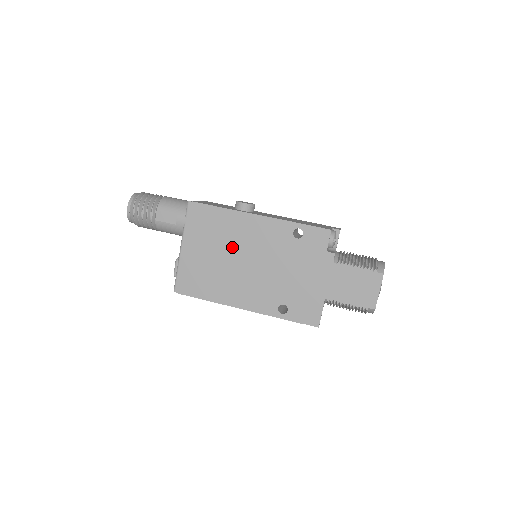
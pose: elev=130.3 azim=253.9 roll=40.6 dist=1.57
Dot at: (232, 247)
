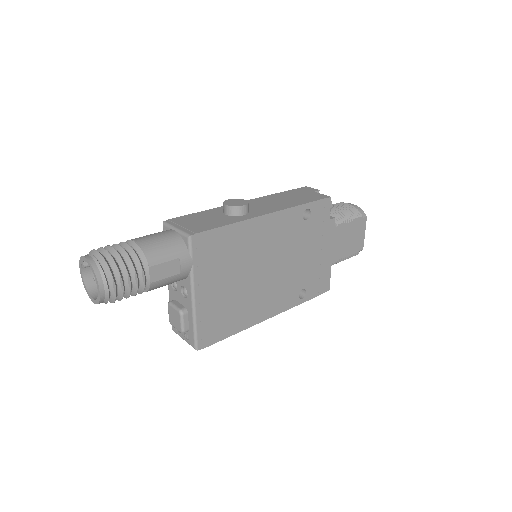
Dot at: (250, 263)
